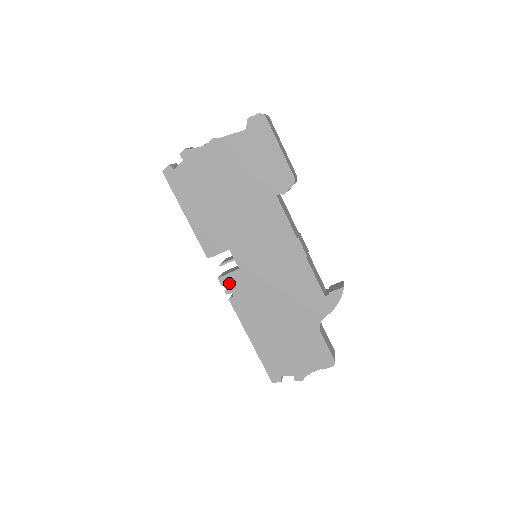
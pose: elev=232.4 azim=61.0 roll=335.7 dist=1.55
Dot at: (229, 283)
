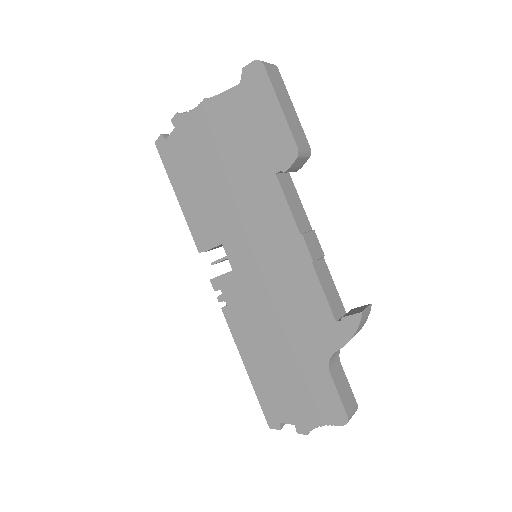
Dot at: (222, 288)
